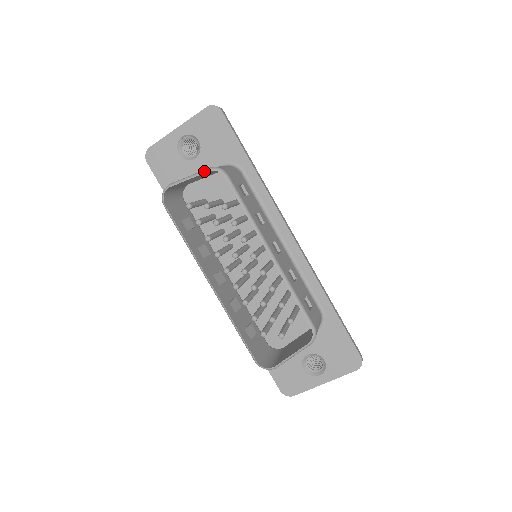
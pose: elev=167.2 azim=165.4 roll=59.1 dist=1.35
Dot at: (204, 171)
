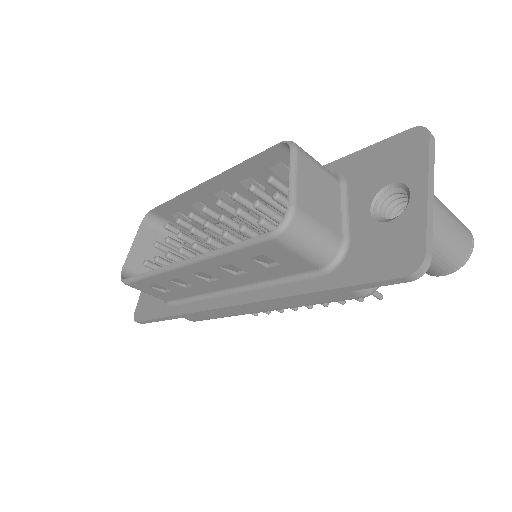
Dot at: (138, 229)
